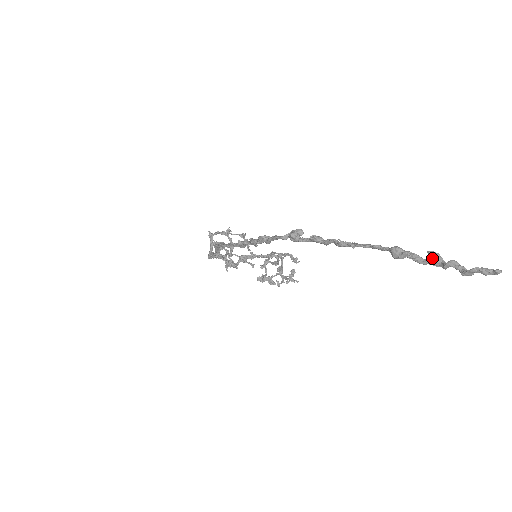
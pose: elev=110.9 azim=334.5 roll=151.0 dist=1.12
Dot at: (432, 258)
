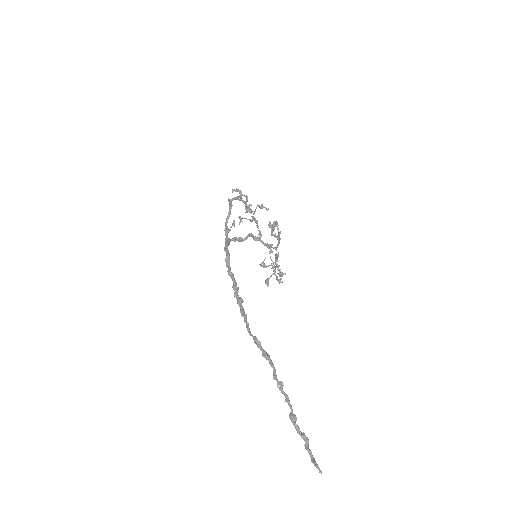
Dot at: (302, 438)
